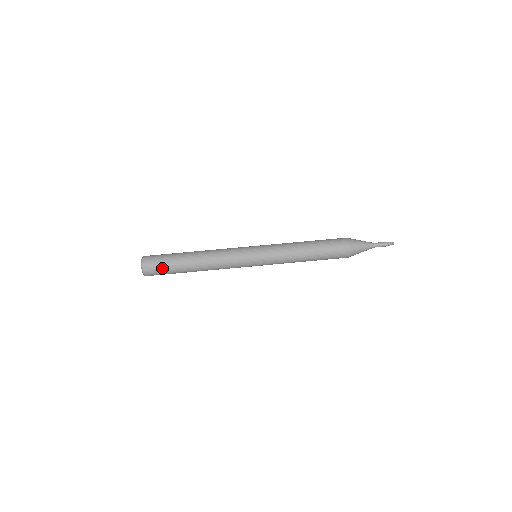
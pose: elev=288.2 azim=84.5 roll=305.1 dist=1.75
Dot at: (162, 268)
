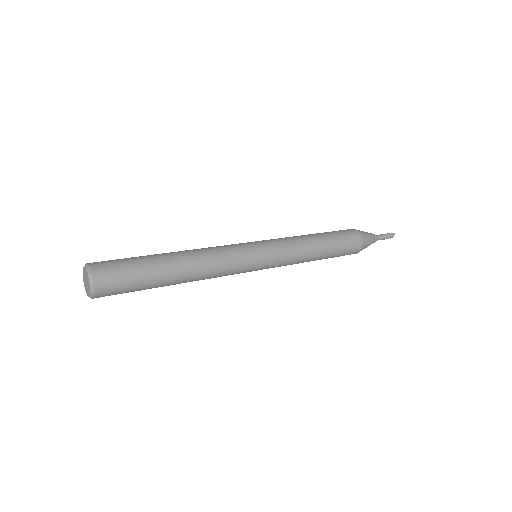
Dot at: (126, 272)
